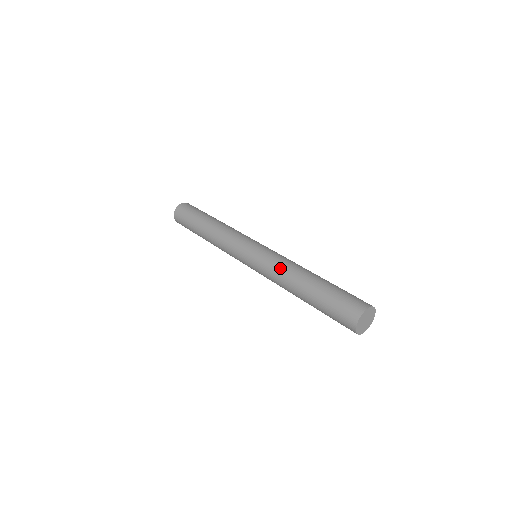
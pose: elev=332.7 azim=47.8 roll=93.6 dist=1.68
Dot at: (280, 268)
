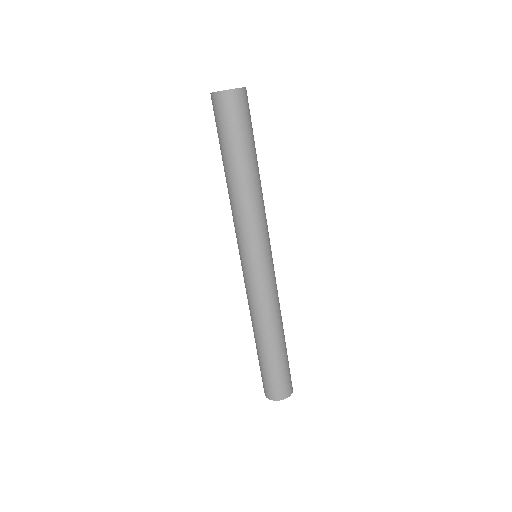
Dot at: (256, 310)
